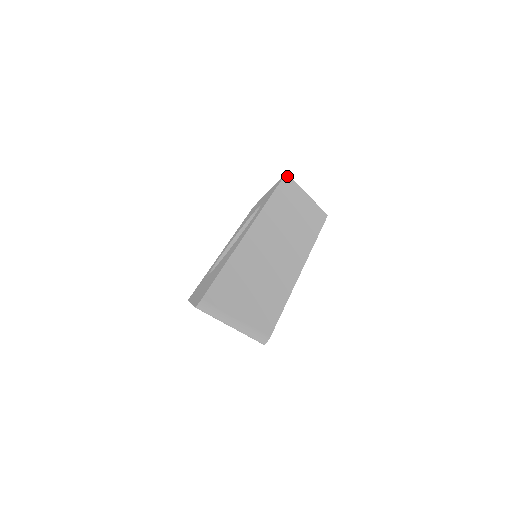
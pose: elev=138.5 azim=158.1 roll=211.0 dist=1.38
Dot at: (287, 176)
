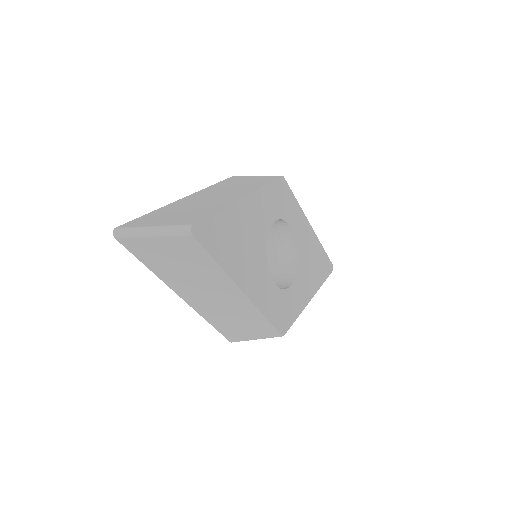
Dot at: (233, 177)
